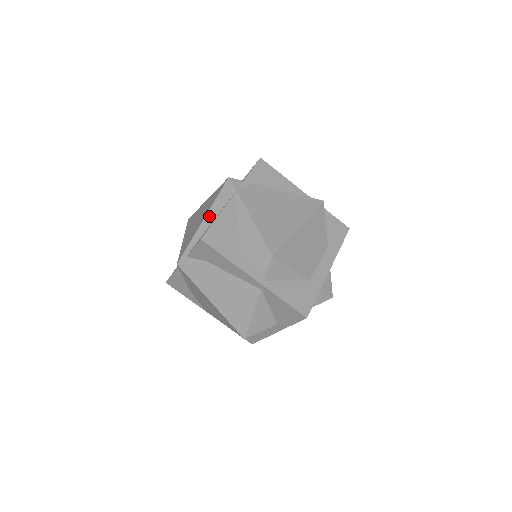
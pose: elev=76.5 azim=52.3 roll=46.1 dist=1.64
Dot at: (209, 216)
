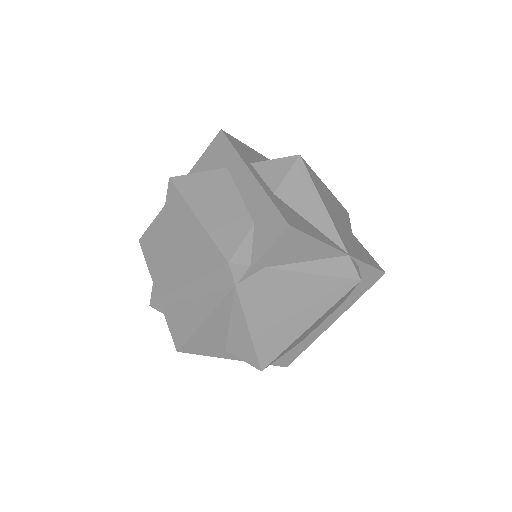
Dot at: (193, 288)
